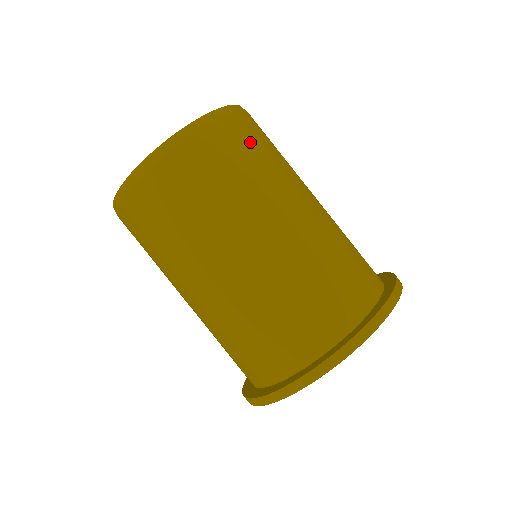
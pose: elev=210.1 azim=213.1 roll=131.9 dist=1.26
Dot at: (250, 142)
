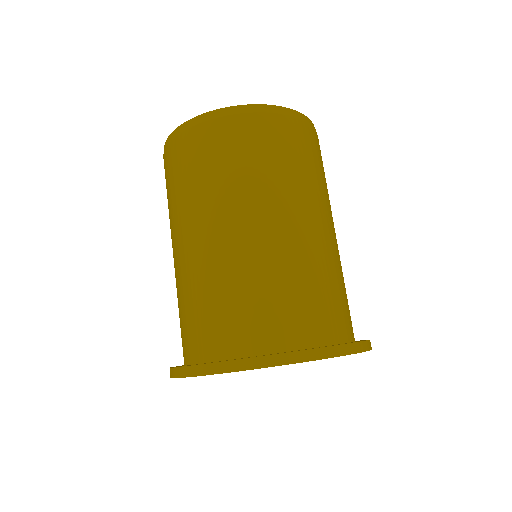
Dot at: (321, 160)
